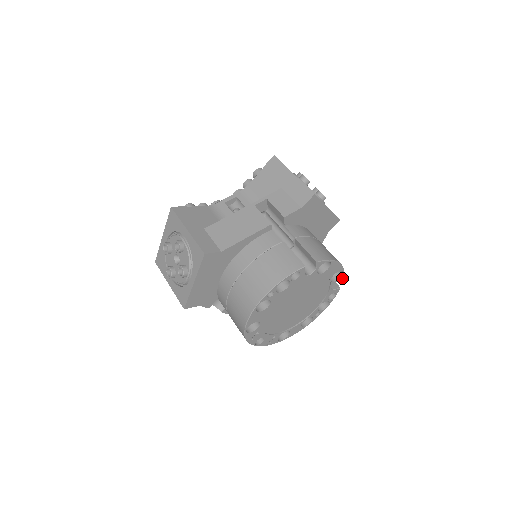
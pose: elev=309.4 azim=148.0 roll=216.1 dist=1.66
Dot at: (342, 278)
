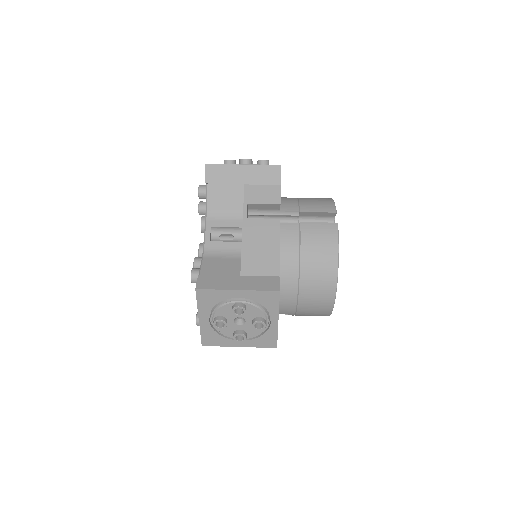
Dot at: occluded
